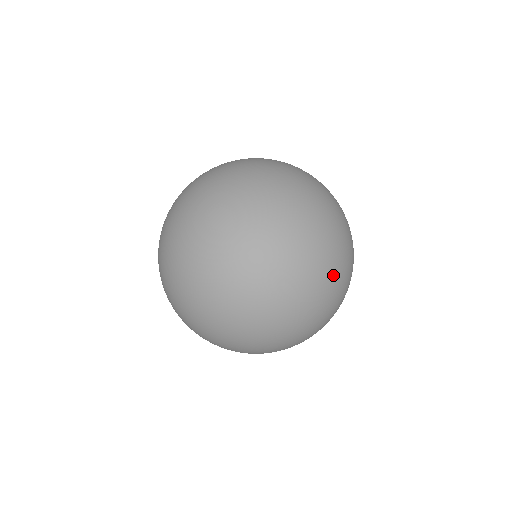
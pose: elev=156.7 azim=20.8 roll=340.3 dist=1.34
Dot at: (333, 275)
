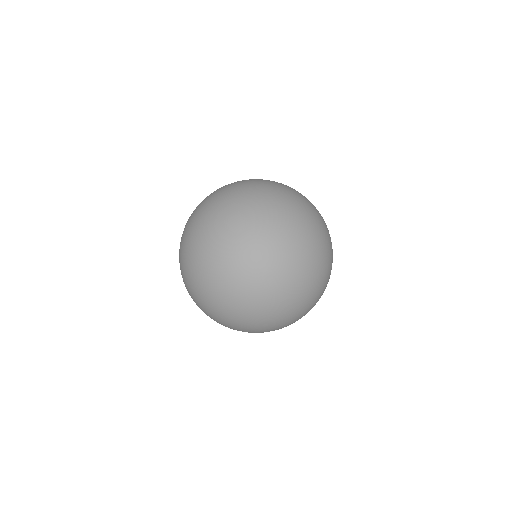
Dot at: (302, 299)
